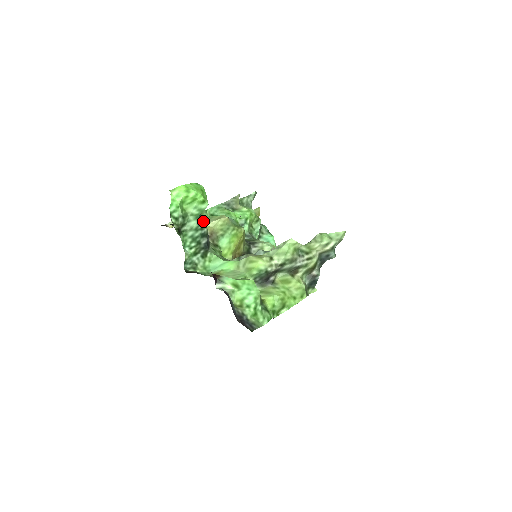
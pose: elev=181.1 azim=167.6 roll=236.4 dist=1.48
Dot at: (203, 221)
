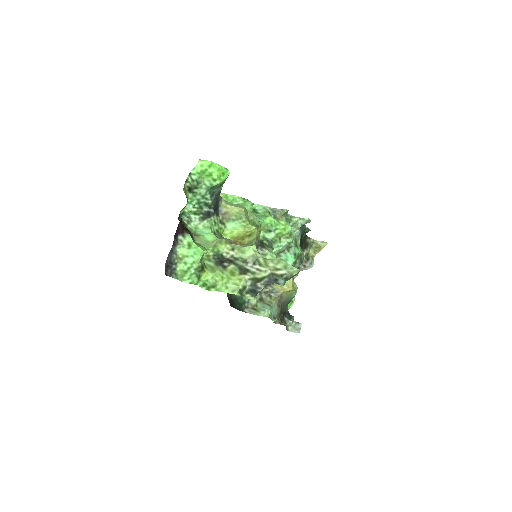
Dot at: occluded
